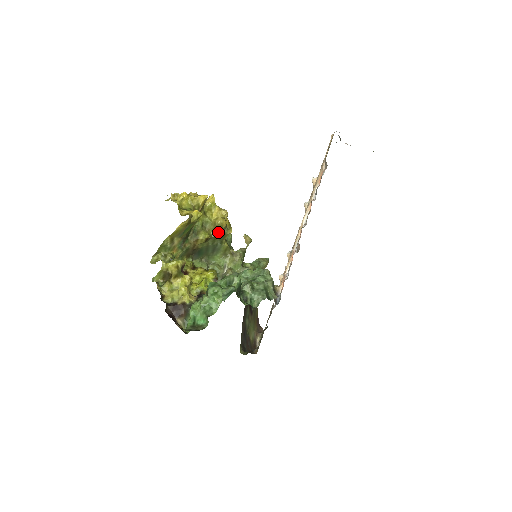
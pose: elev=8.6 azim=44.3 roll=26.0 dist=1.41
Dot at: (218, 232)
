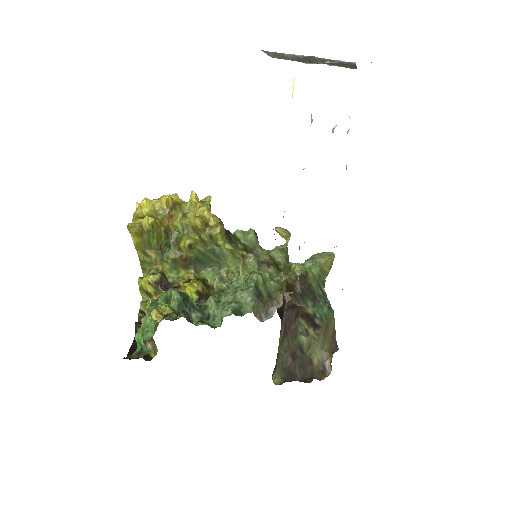
Dot at: (202, 234)
